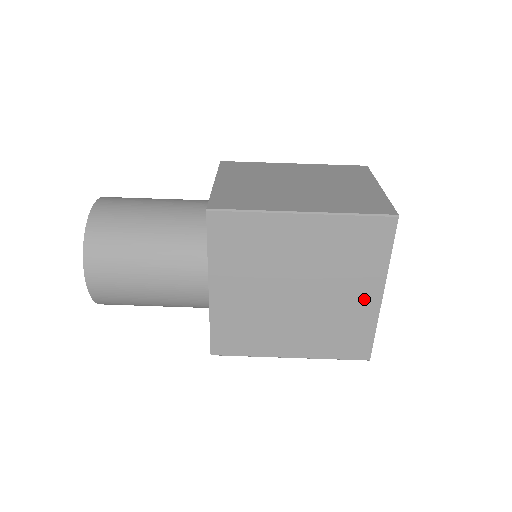
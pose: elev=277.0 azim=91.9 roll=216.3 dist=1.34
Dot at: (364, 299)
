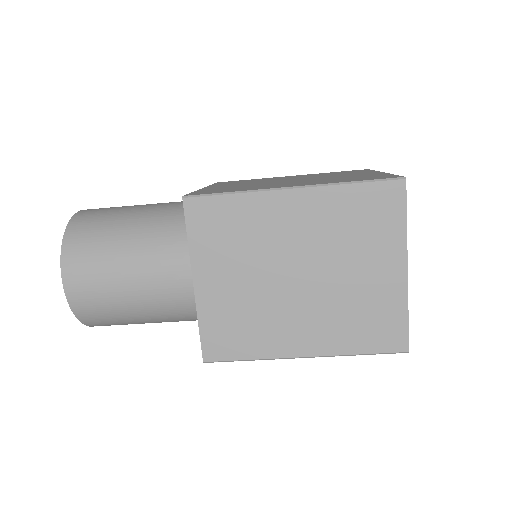
Dot at: occluded
